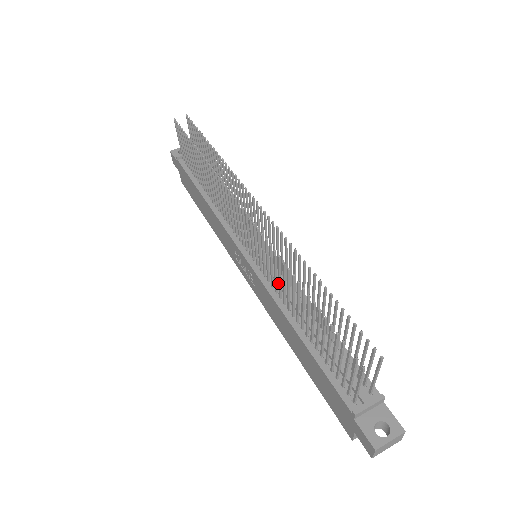
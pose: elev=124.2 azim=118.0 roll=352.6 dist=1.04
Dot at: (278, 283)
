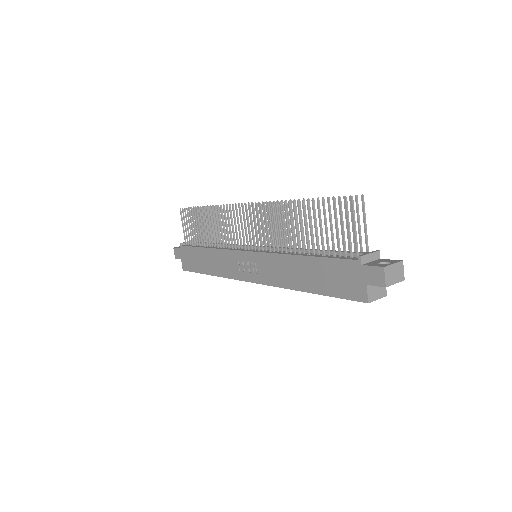
Dot at: (278, 248)
